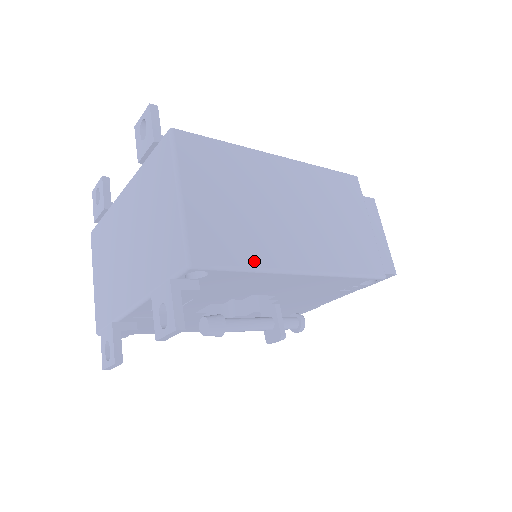
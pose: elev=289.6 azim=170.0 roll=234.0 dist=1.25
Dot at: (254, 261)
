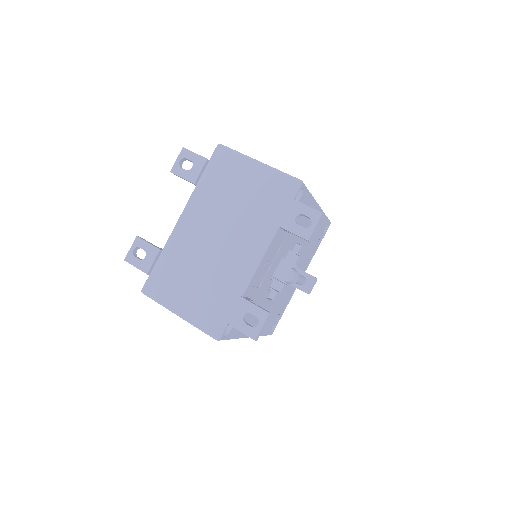
Dot at: occluded
